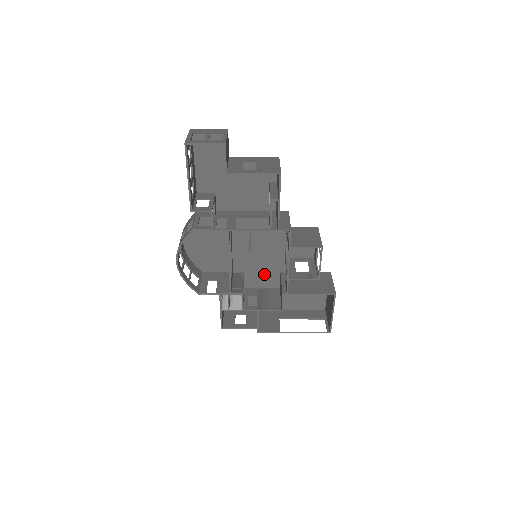
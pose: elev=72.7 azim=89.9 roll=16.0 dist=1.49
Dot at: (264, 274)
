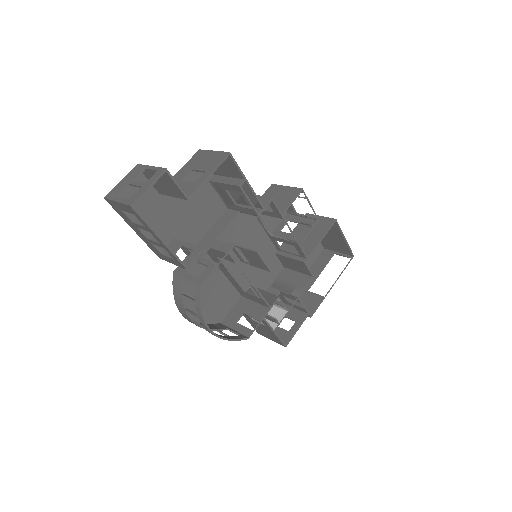
Dot at: occluded
